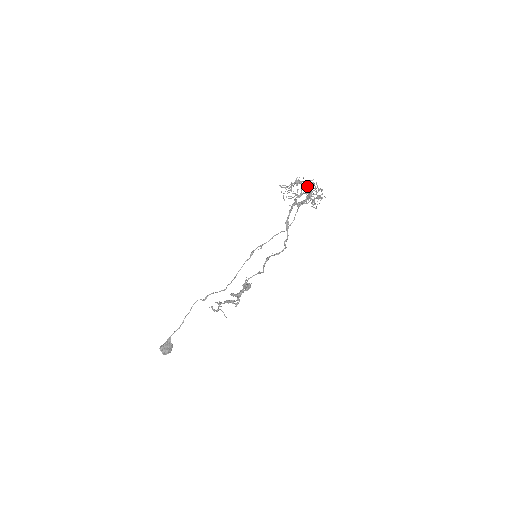
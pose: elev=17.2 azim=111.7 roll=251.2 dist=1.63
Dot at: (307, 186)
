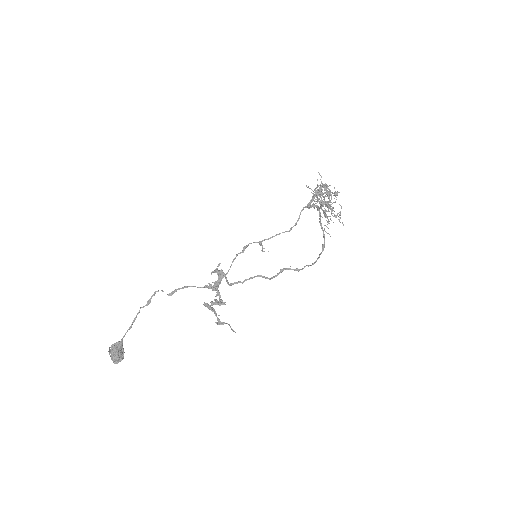
Dot at: occluded
